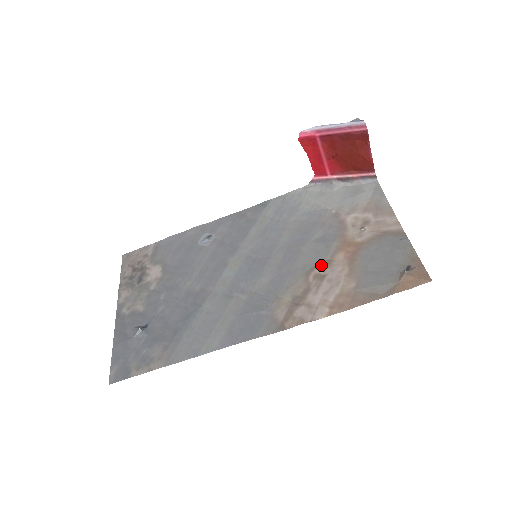
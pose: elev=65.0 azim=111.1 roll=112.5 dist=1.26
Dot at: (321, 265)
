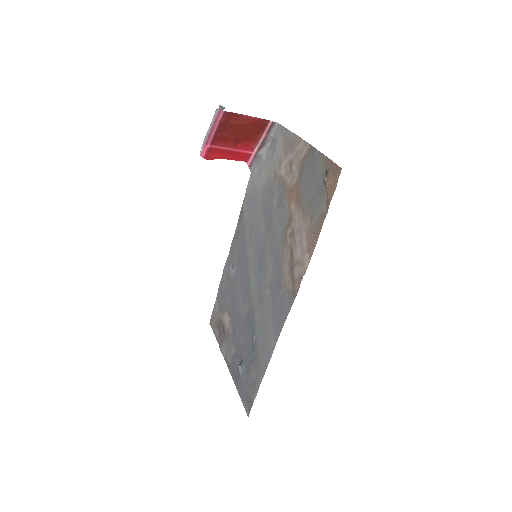
Dot at: (288, 225)
